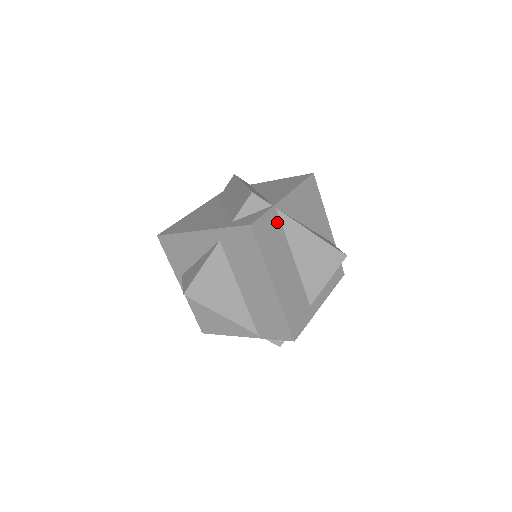
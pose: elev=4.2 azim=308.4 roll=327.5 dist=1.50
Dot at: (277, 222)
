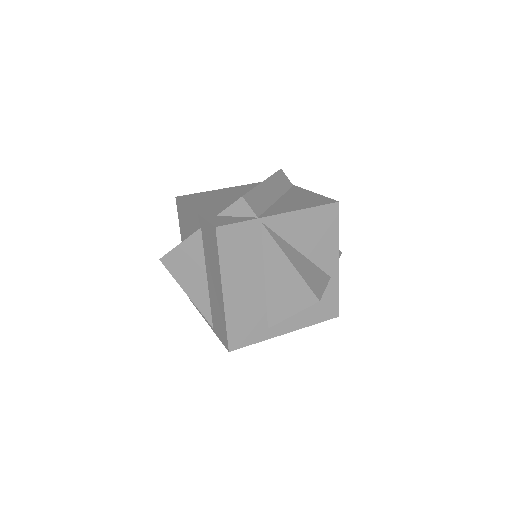
Dot at: (256, 235)
